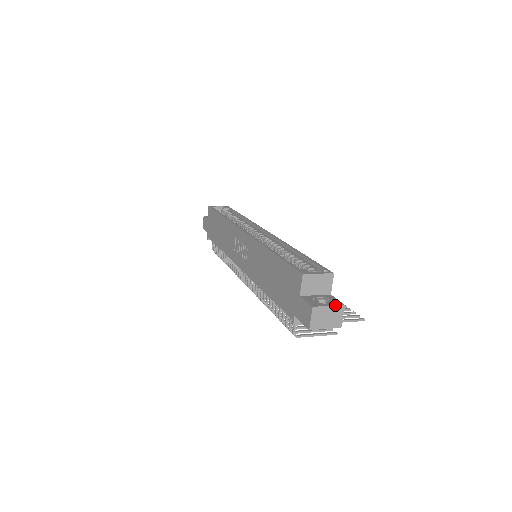
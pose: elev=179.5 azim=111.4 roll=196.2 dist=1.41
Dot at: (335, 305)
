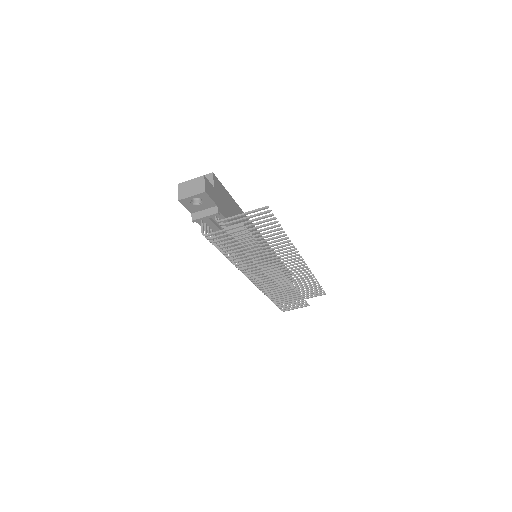
Dot at: (196, 178)
